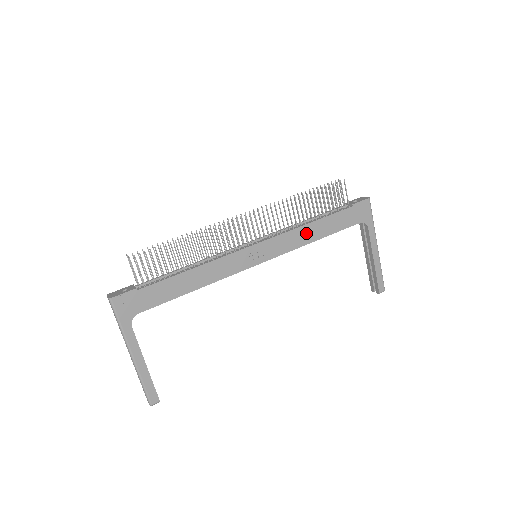
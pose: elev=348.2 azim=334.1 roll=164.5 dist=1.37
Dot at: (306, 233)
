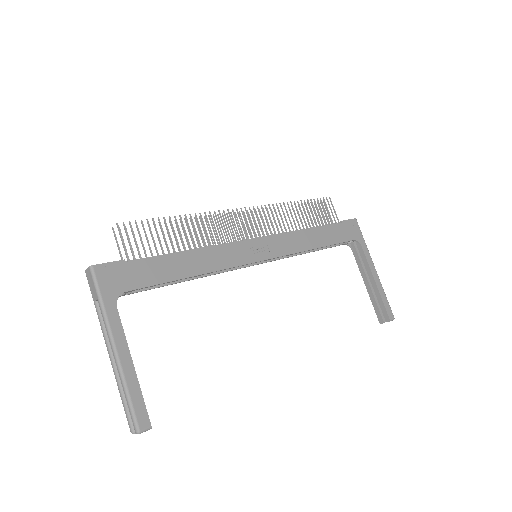
Dot at: (304, 239)
